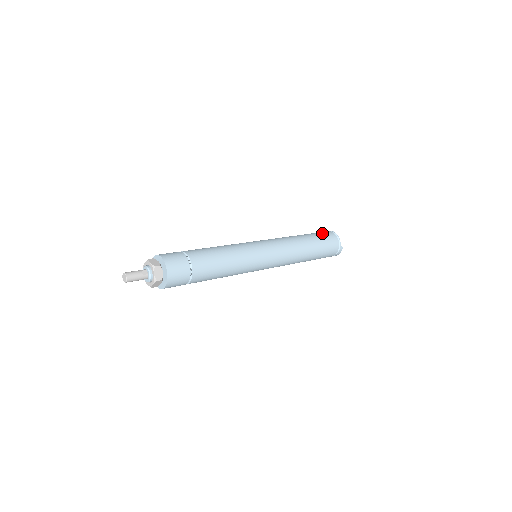
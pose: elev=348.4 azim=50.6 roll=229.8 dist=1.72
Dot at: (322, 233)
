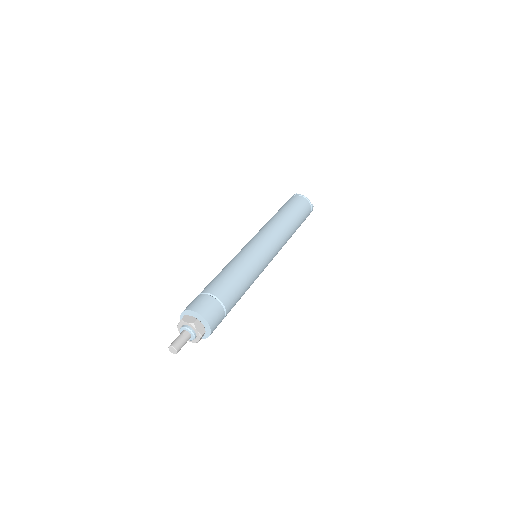
Dot at: (292, 201)
